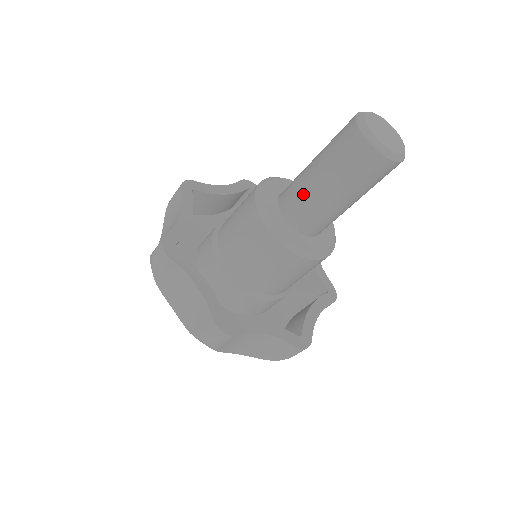
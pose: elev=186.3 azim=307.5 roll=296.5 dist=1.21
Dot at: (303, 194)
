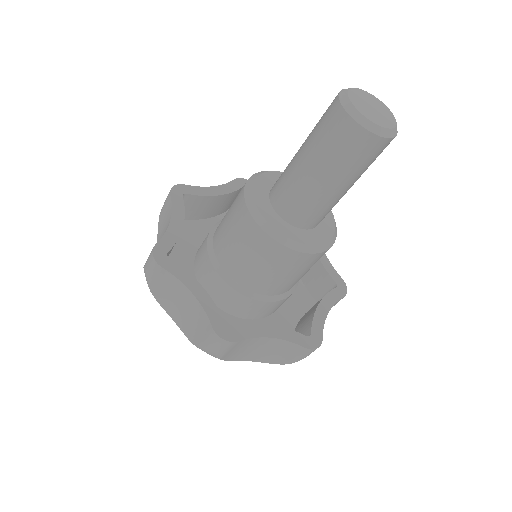
Dot at: (315, 203)
